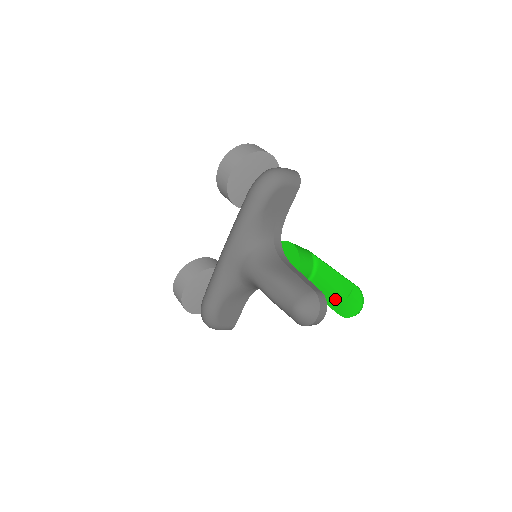
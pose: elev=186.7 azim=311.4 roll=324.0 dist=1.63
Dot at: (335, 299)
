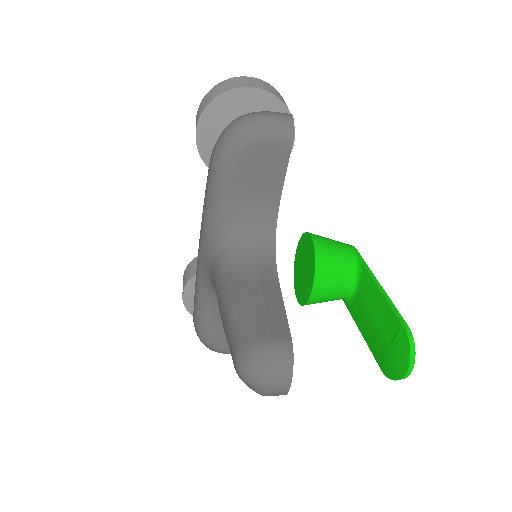
Dot at: (376, 340)
